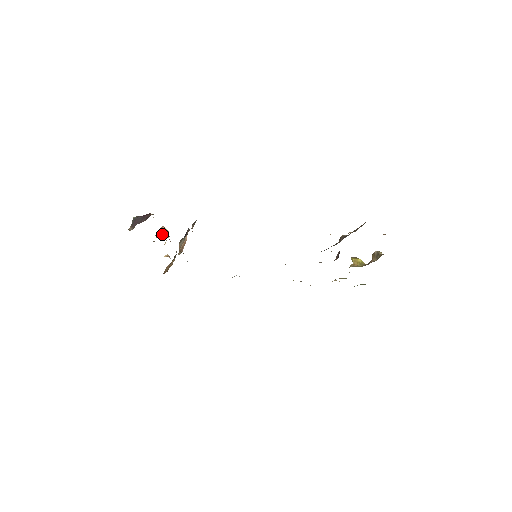
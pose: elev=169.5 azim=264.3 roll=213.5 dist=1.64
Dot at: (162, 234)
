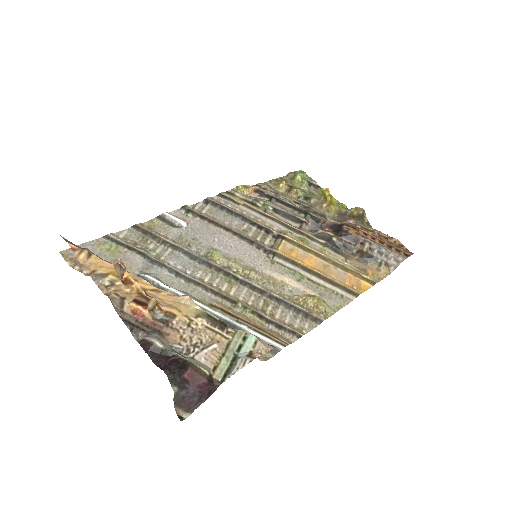
Dot at: (152, 312)
